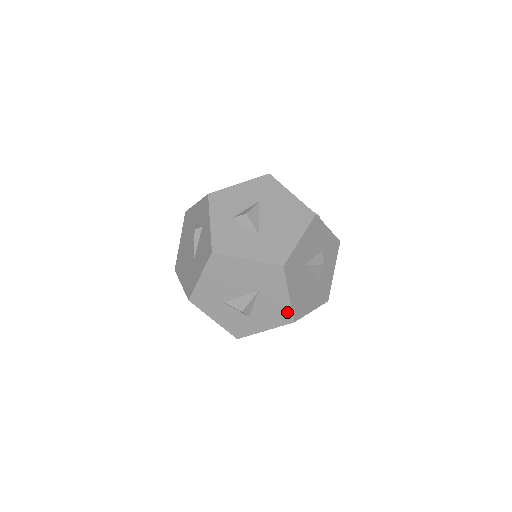
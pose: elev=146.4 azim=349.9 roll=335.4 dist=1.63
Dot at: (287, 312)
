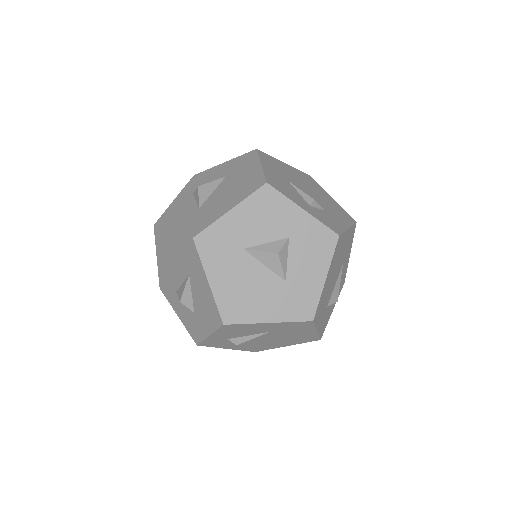
Dot at: (214, 308)
